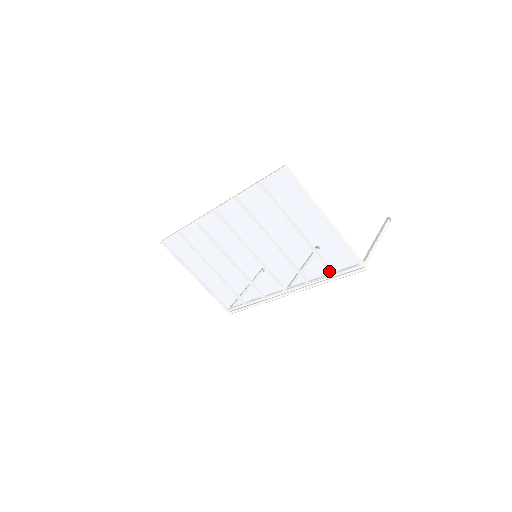
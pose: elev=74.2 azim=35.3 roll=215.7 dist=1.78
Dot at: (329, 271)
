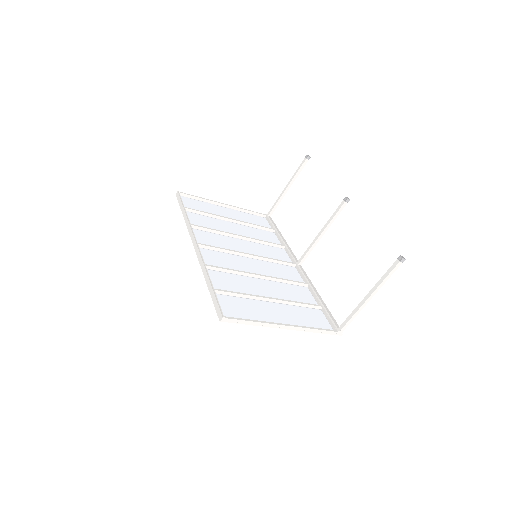
Dot at: (315, 308)
